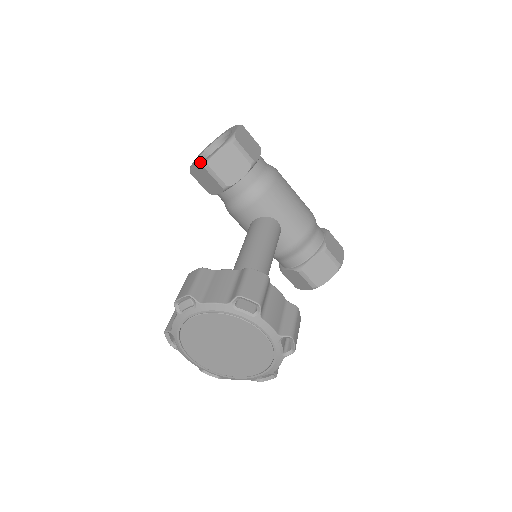
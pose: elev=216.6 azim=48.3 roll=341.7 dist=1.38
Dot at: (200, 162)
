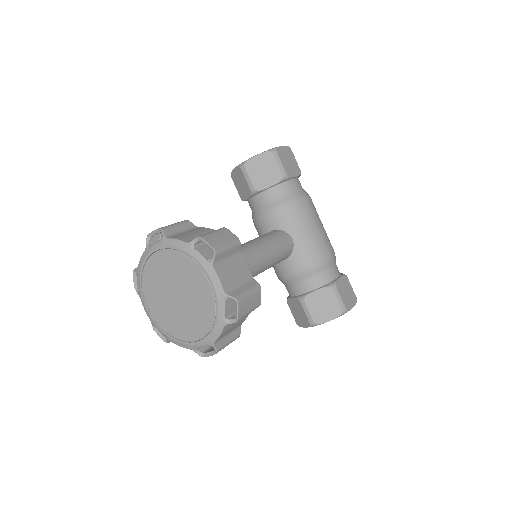
Dot at: occluded
